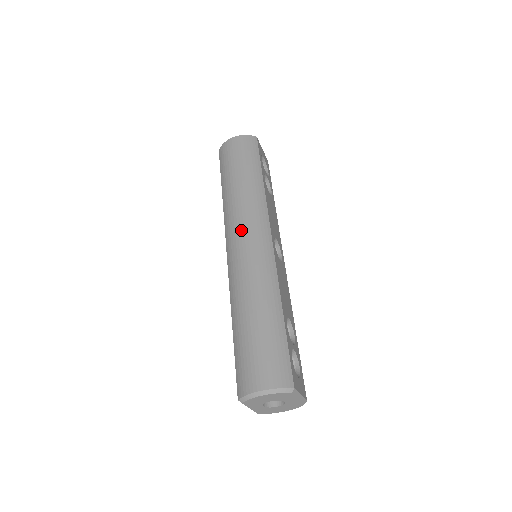
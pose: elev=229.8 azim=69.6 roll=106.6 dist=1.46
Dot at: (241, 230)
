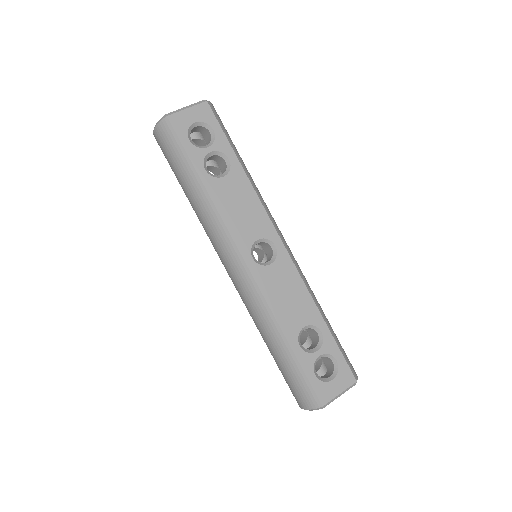
Dot at: (221, 260)
